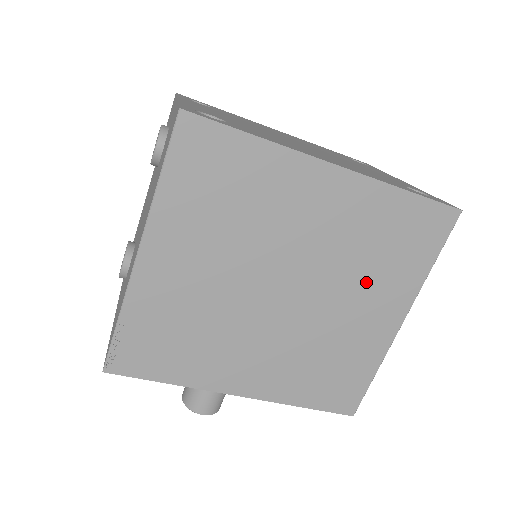
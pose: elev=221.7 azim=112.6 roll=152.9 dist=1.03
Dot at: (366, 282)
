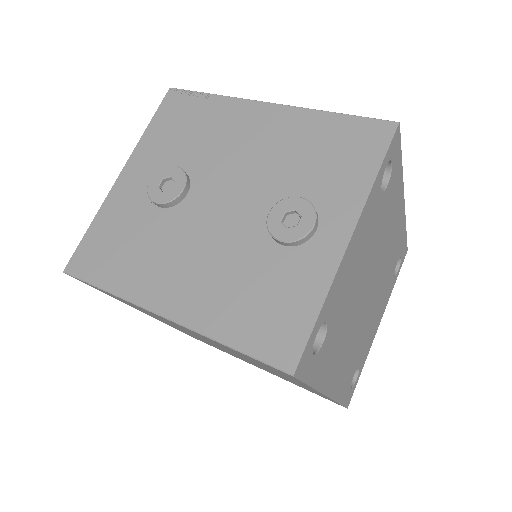
Dot at: (268, 371)
